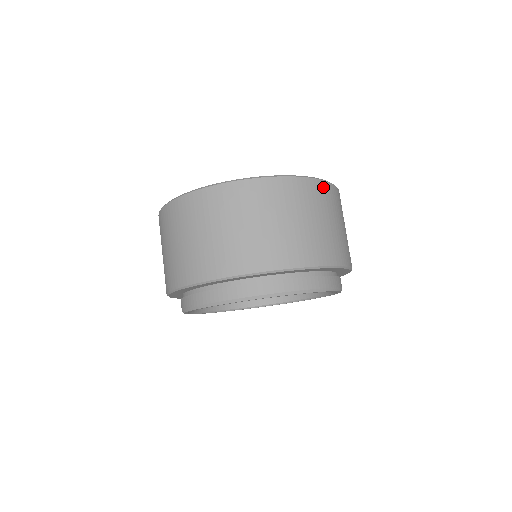
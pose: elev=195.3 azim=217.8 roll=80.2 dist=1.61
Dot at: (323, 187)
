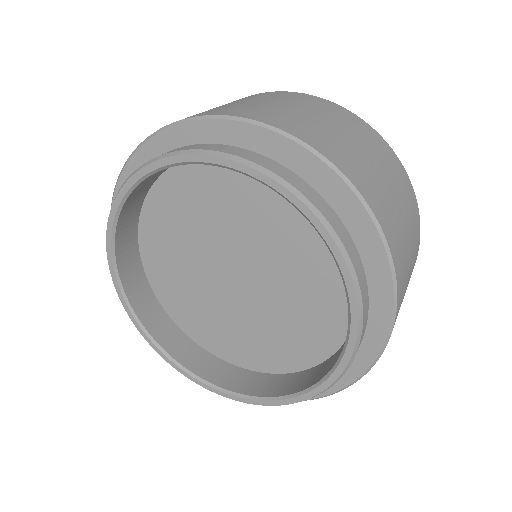
Dot at: (288, 94)
